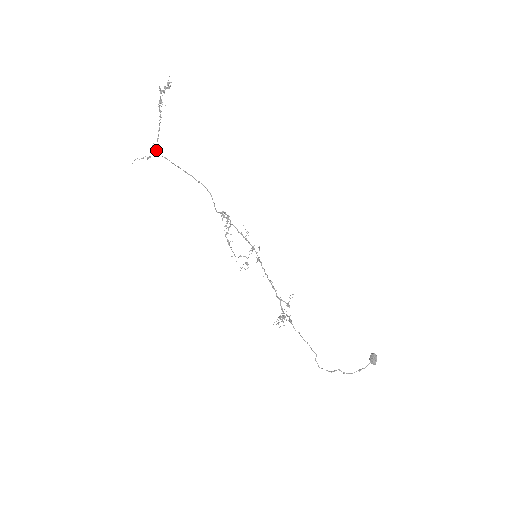
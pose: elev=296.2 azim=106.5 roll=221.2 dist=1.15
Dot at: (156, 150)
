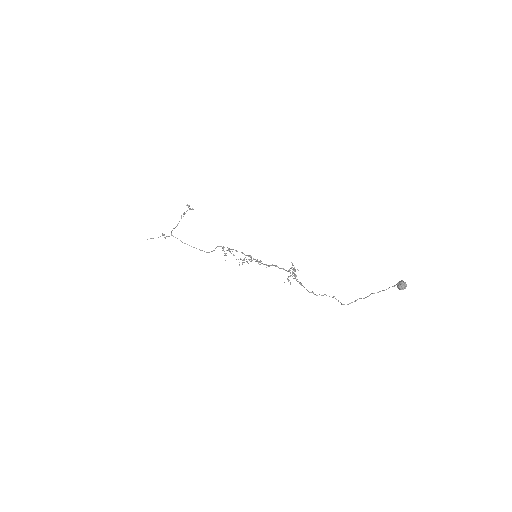
Dot at: (171, 232)
